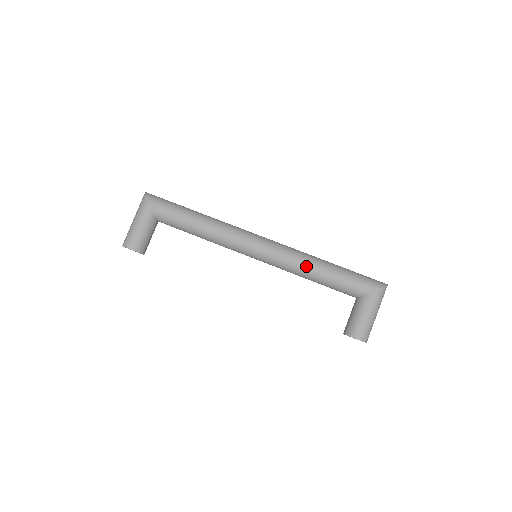
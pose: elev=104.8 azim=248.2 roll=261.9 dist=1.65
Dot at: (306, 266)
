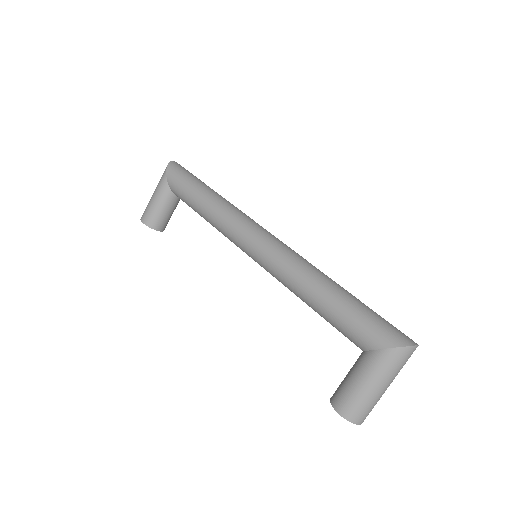
Dot at: (299, 284)
